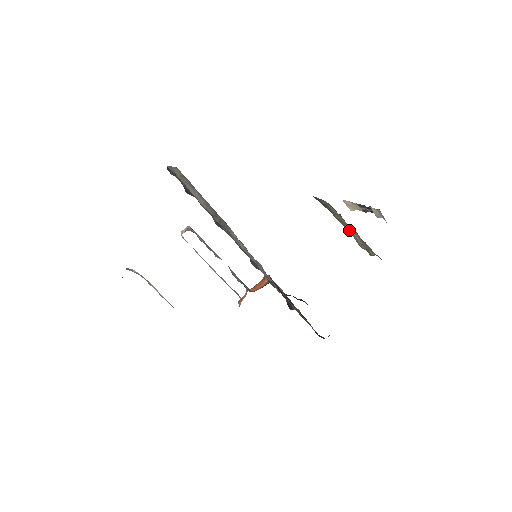
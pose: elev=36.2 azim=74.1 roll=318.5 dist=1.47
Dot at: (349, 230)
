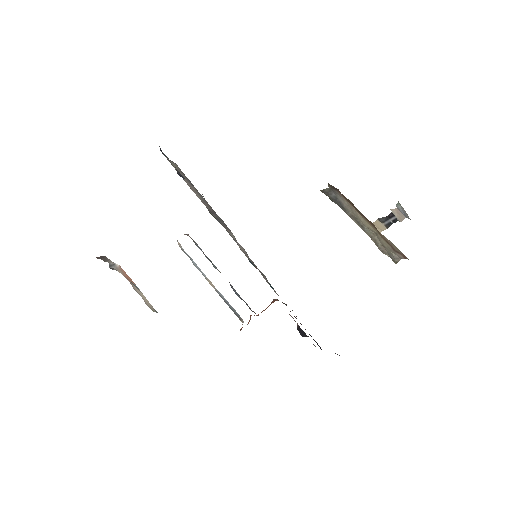
Dot at: (365, 229)
